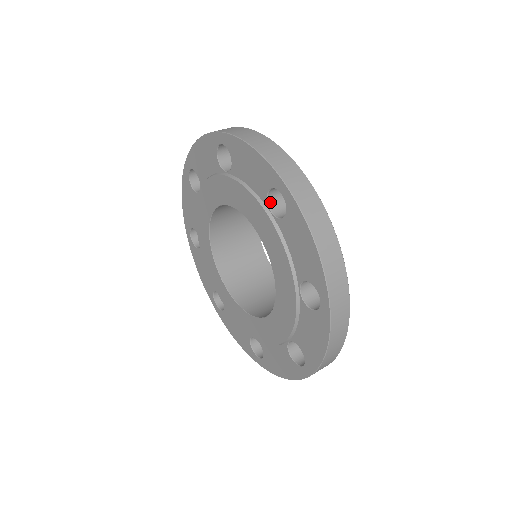
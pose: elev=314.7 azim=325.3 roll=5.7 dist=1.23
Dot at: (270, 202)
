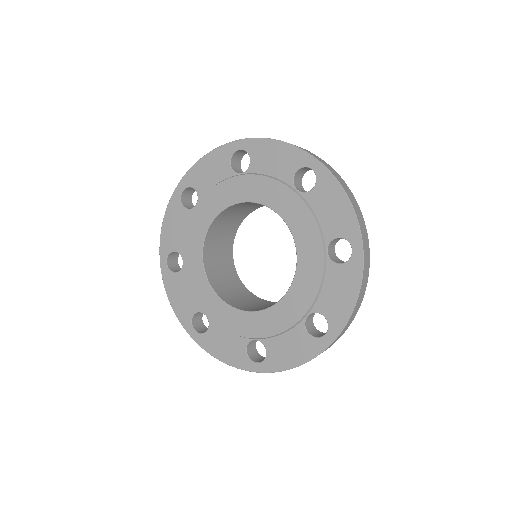
Dot at: (294, 183)
